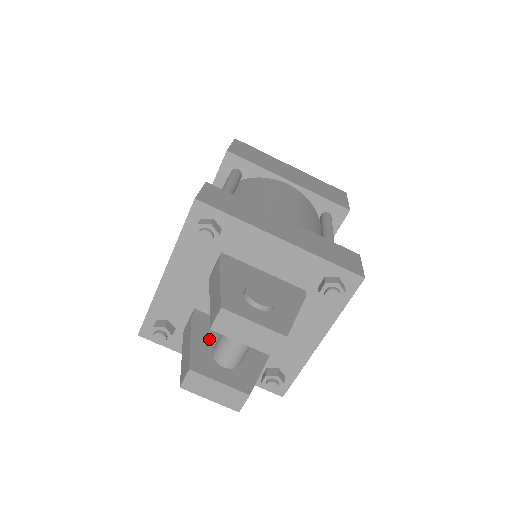
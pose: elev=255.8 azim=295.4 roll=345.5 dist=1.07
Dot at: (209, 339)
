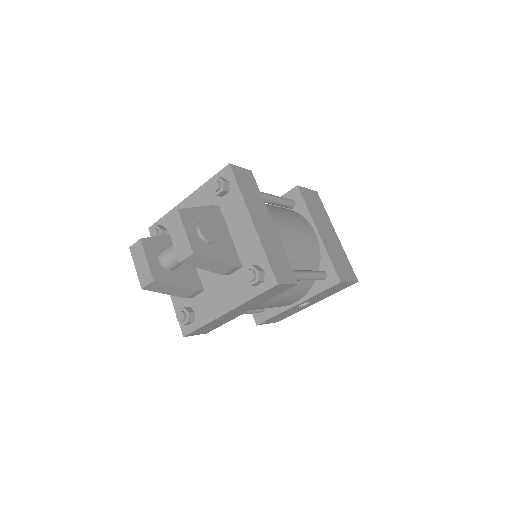
Dot at: occluded
